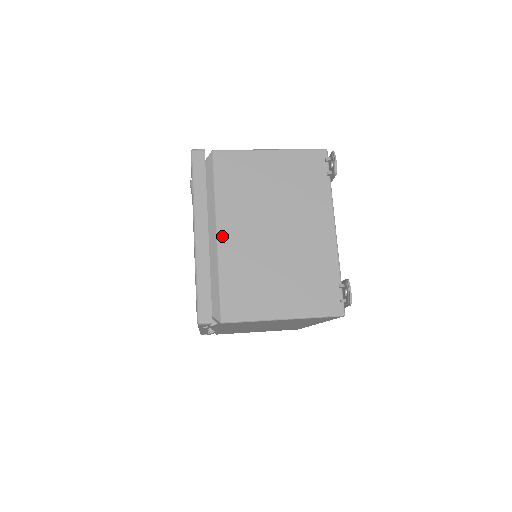
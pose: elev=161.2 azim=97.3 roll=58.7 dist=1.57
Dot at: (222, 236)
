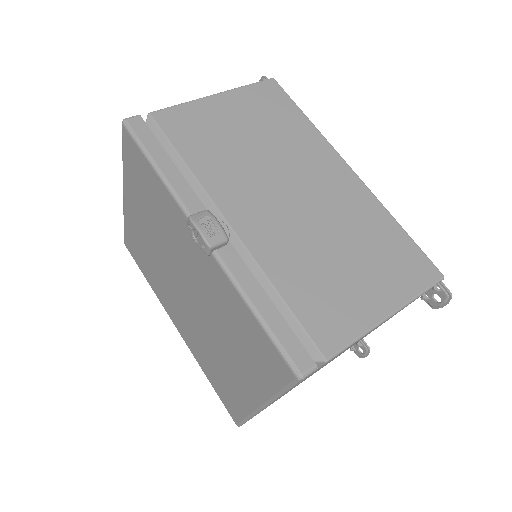
Dot at: occluded
